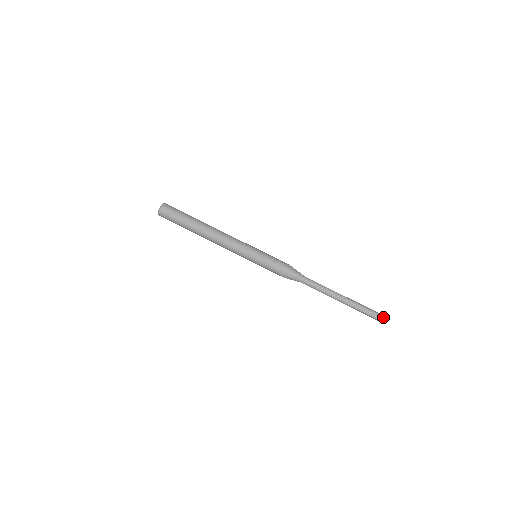
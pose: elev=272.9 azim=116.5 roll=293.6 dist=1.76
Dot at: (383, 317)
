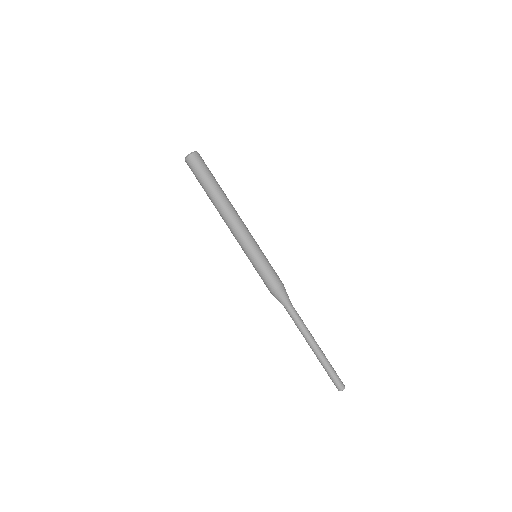
Dot at: (342, 386)
